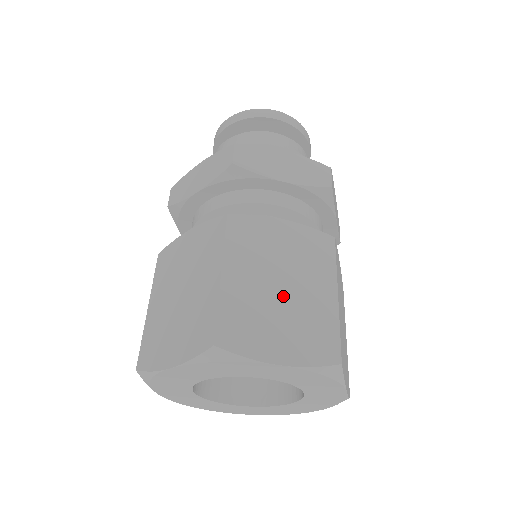
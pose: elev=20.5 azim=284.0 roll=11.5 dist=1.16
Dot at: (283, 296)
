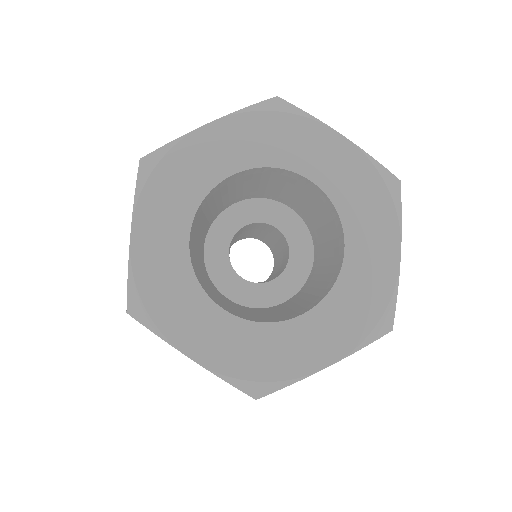
Dot at: occluded
